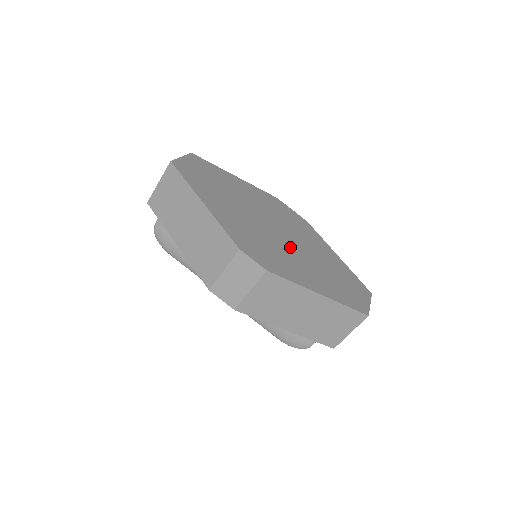
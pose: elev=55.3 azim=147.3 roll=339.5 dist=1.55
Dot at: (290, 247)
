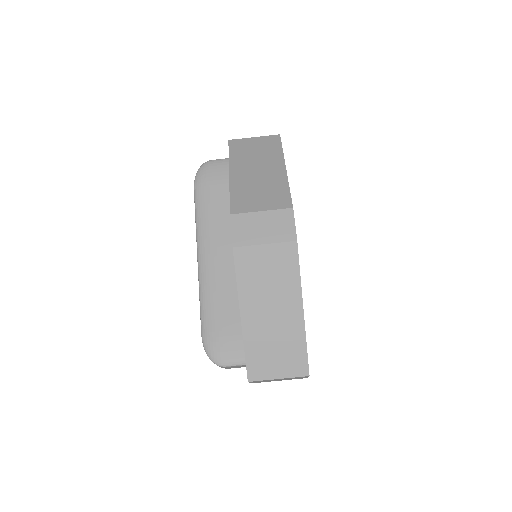
Dot at: occluded
